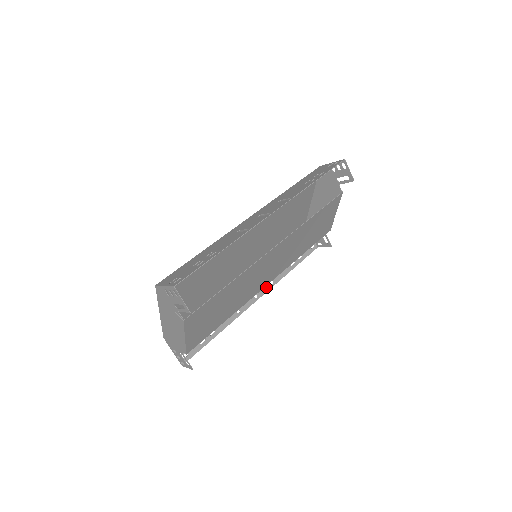
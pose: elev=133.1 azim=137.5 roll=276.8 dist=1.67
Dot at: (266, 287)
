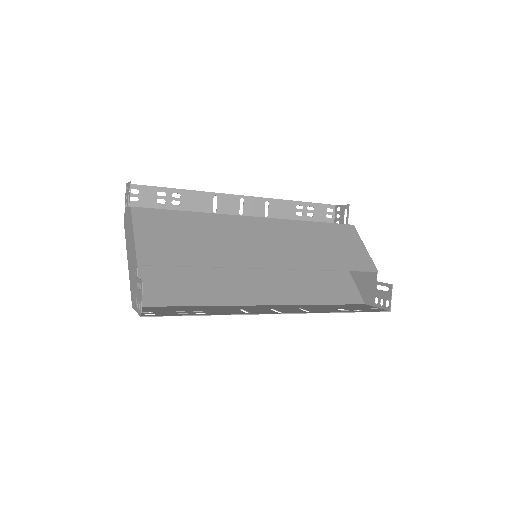
Dot at: (298, 312)
